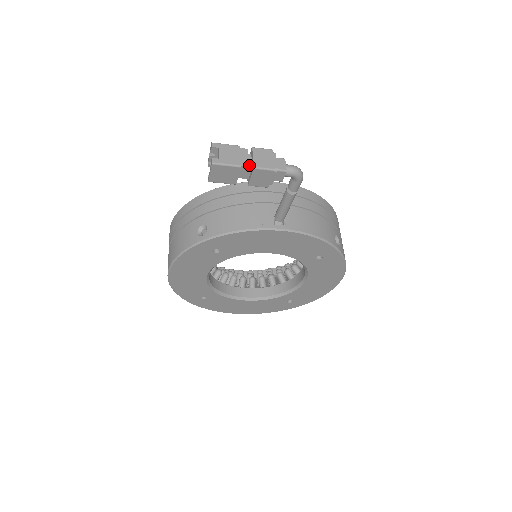
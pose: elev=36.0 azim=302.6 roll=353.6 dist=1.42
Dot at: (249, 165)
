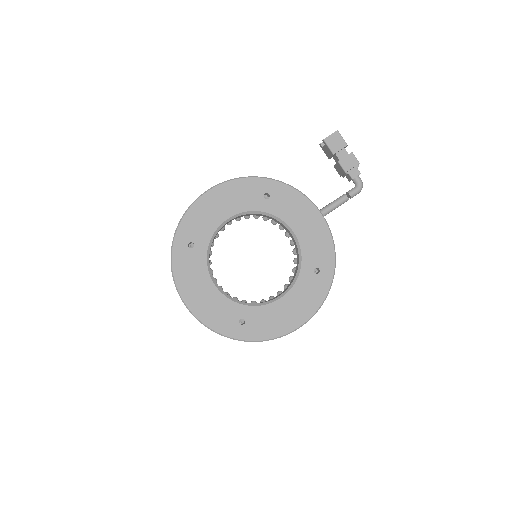
Dot at: (347, 153)
